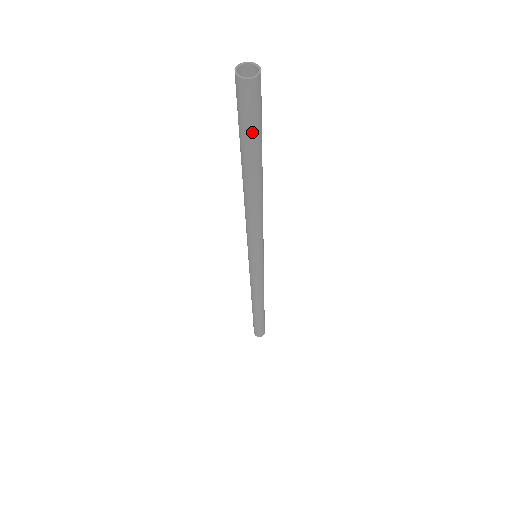
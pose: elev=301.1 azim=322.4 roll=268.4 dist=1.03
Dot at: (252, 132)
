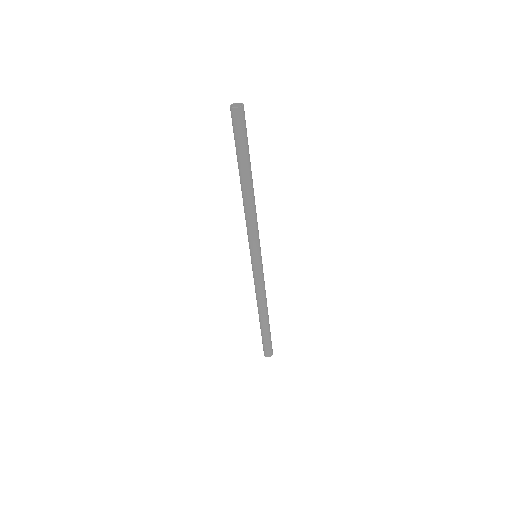
Dot at: (246, 142)
